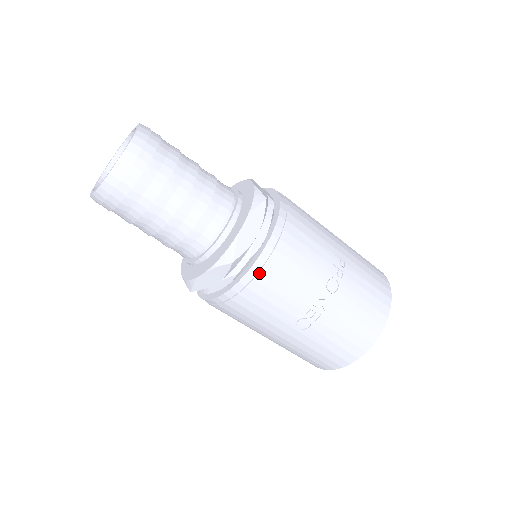
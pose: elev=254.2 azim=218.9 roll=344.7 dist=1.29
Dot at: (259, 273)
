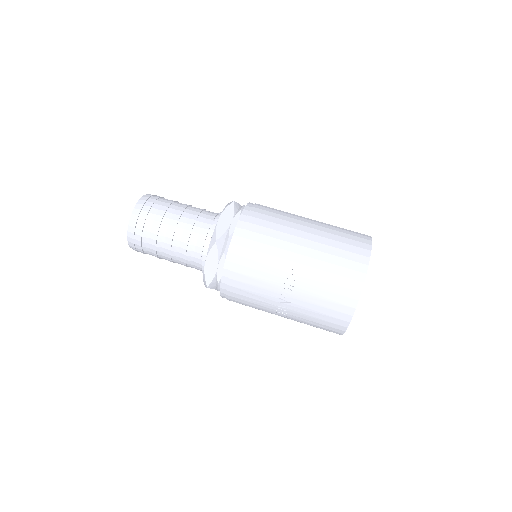
Dot at: (227, 292)
